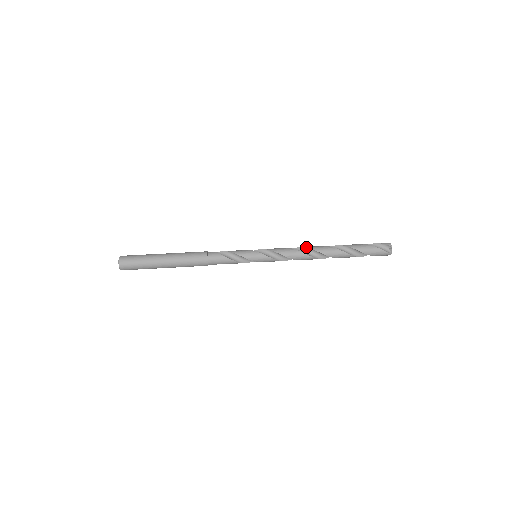
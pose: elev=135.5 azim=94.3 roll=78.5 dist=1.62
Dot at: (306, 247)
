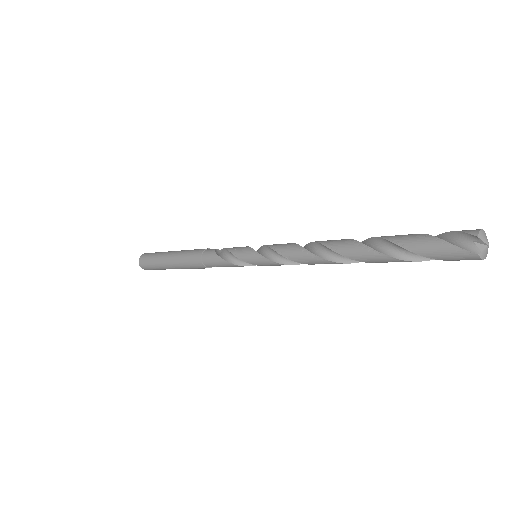
Dot at: (317, 241)
